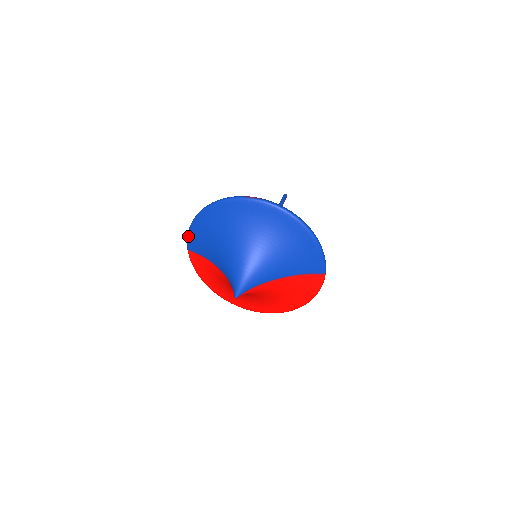
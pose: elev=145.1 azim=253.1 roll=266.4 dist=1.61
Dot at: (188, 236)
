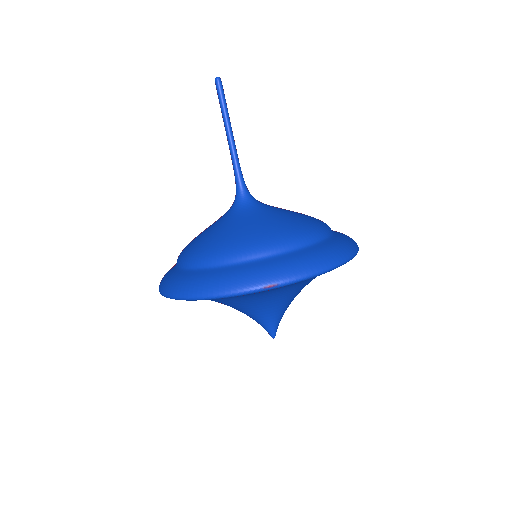
Dot at: occluded
